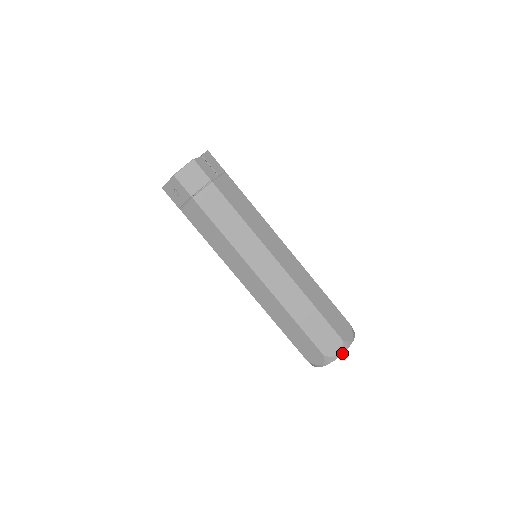
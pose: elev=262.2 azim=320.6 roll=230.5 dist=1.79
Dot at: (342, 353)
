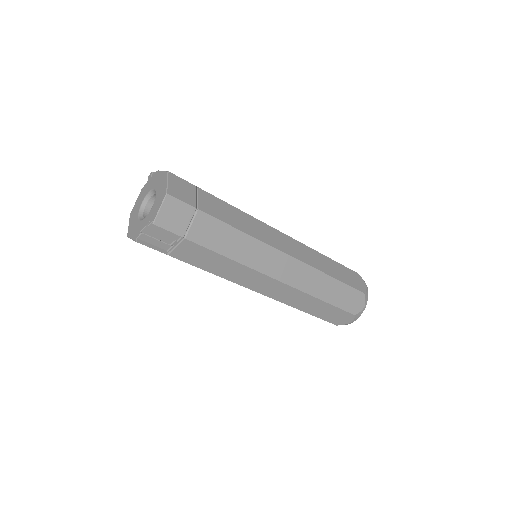
Dot at: occluded
